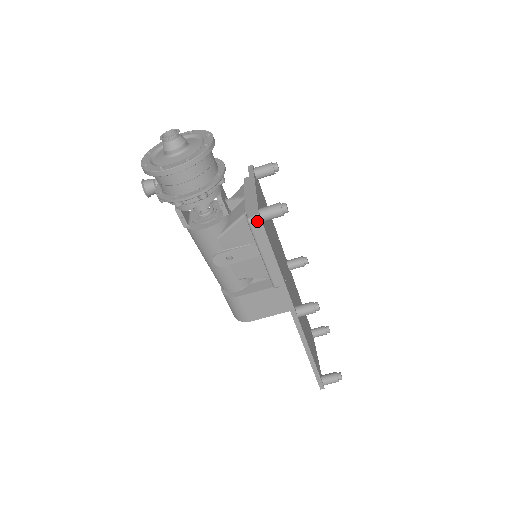
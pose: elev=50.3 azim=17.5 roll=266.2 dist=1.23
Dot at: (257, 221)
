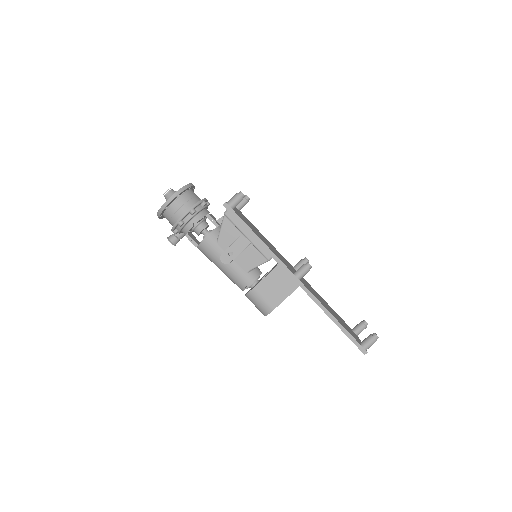
Dot at: (227, 208)
